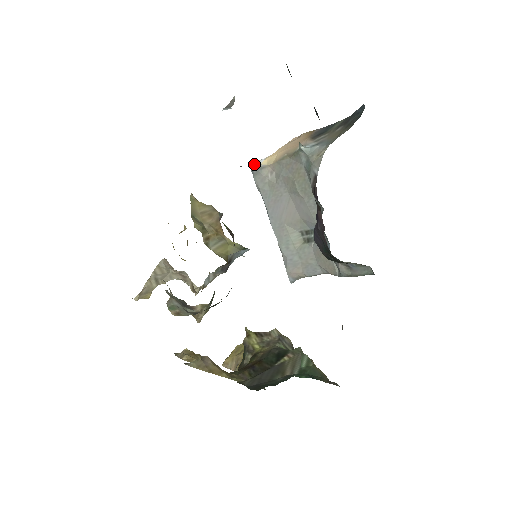
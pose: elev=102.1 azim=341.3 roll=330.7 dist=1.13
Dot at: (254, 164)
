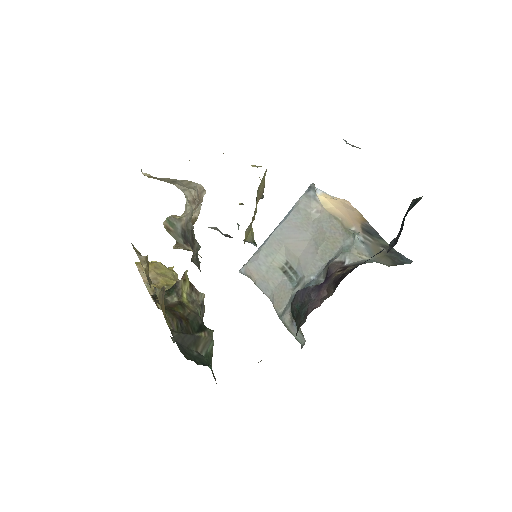
Dot at: (314, 190)
